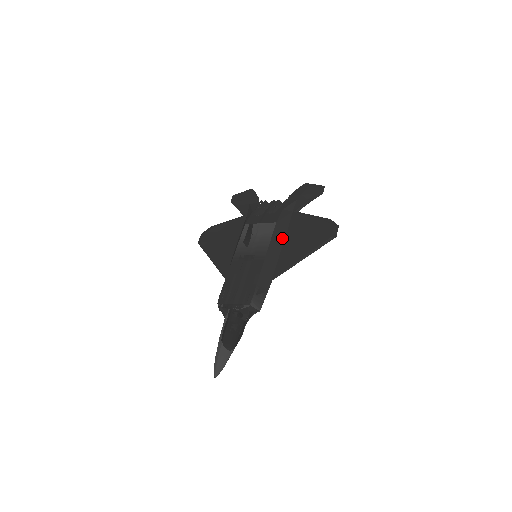
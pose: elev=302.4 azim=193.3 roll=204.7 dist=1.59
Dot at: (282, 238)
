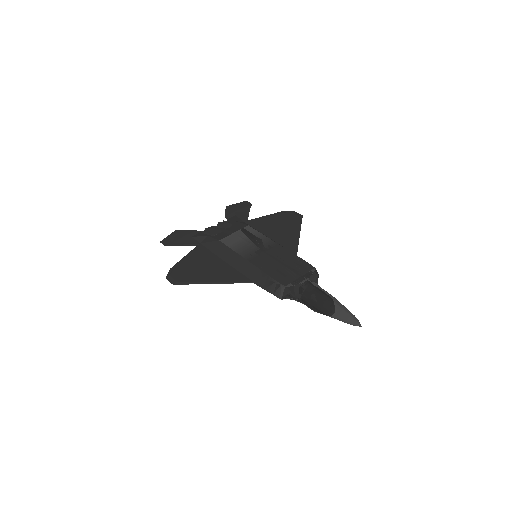
Dot at: (263, 234)
